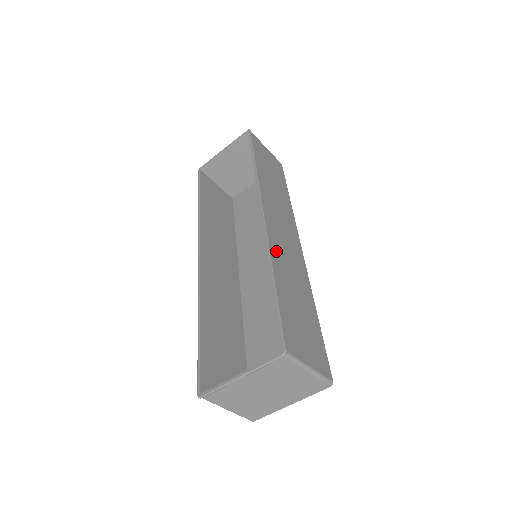
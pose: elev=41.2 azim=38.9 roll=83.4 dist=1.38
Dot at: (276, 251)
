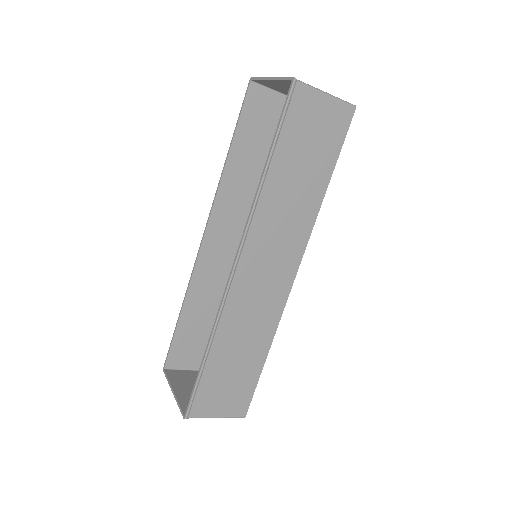
Dot at: (231, 314)
